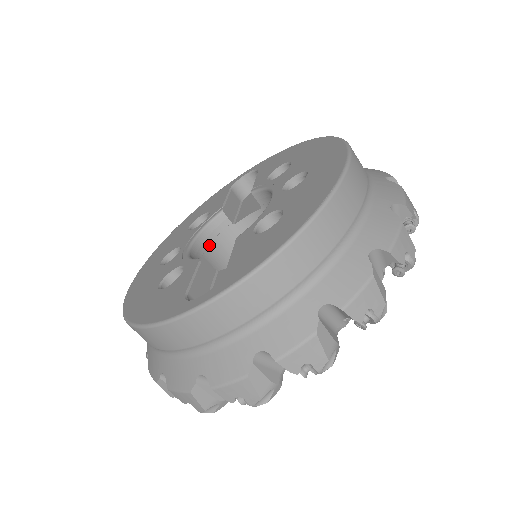
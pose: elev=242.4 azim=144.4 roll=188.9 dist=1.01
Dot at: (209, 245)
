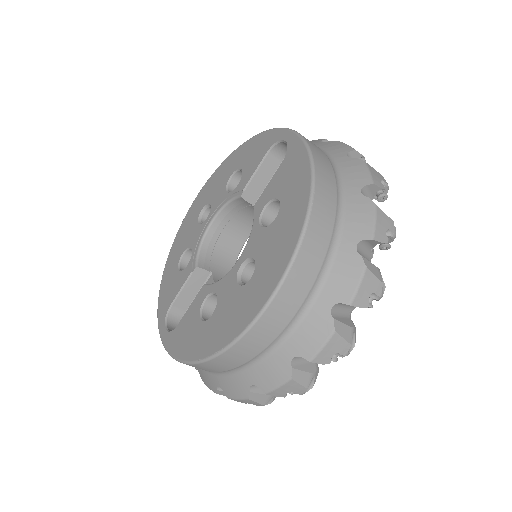
Dot at: (233, 216)
